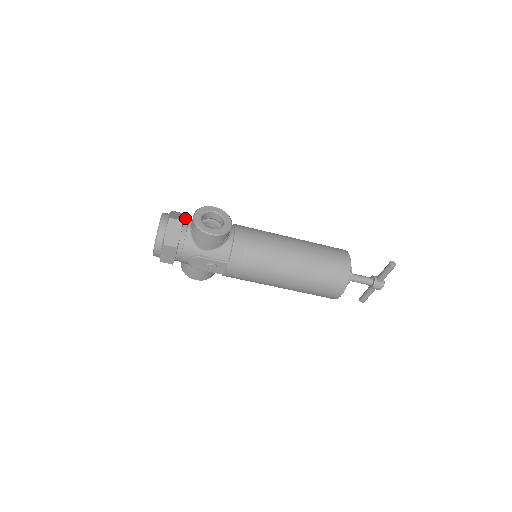
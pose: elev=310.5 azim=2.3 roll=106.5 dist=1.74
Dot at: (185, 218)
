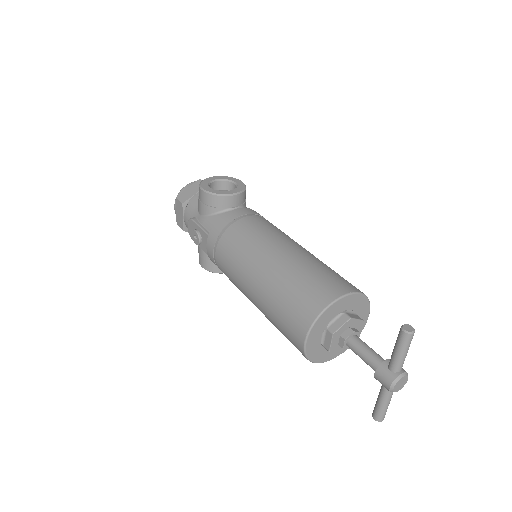
Dot at: occluded
